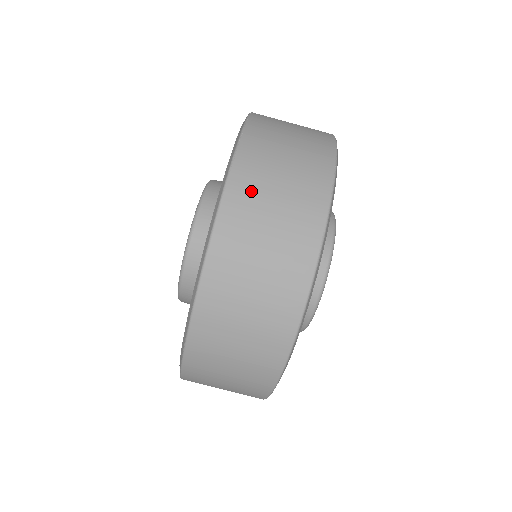
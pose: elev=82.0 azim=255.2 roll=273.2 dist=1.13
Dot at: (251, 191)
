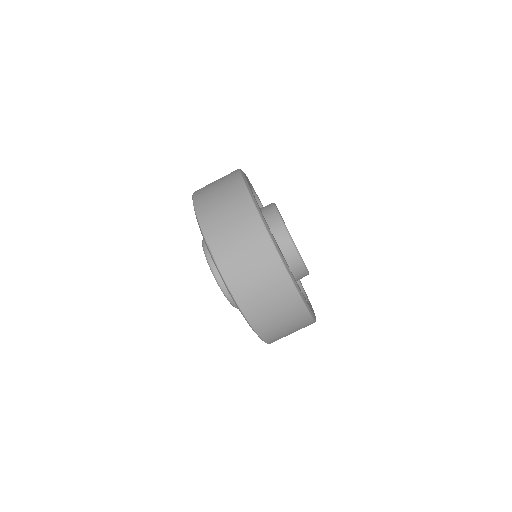
Dot at: (264, 321)
